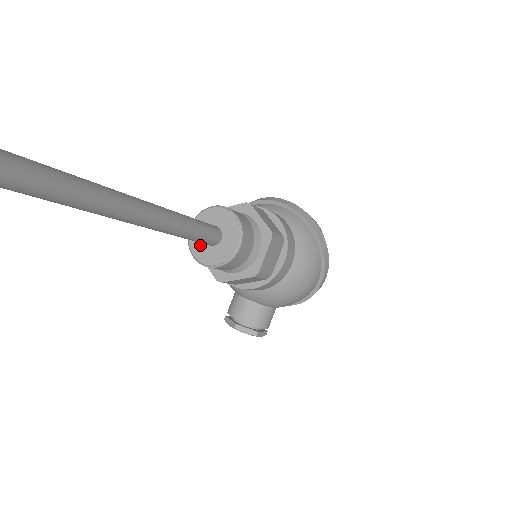
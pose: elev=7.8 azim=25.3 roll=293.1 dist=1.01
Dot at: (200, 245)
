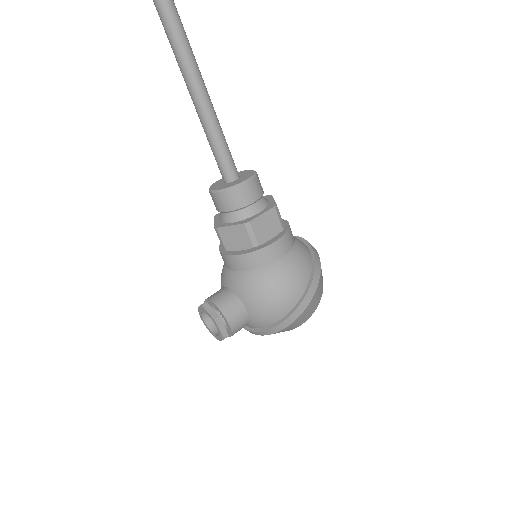
Dot at: (219, 184)
